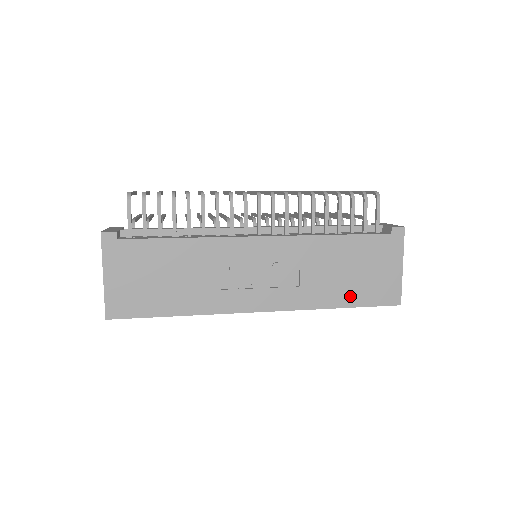
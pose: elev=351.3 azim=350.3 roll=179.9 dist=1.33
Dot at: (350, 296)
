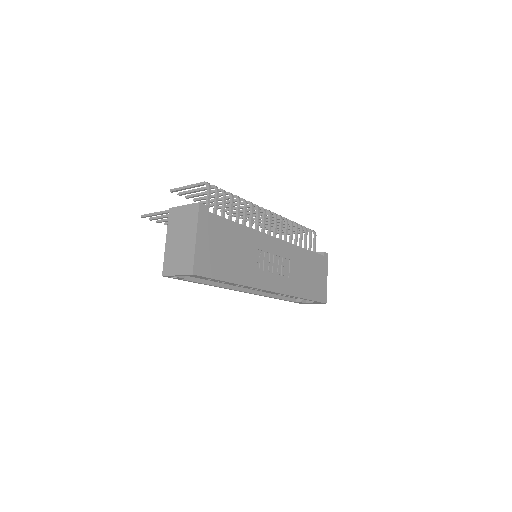
Dot at: (308, 291)
